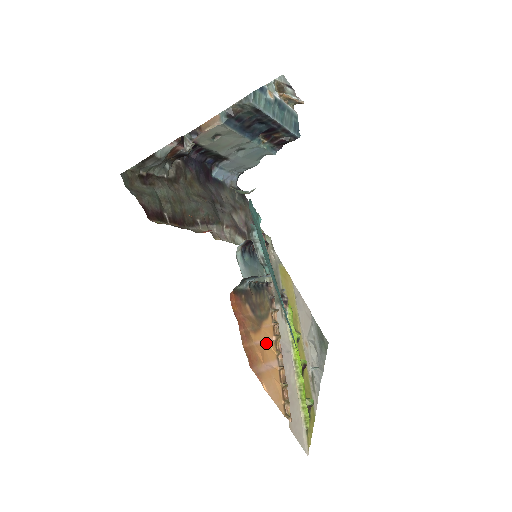
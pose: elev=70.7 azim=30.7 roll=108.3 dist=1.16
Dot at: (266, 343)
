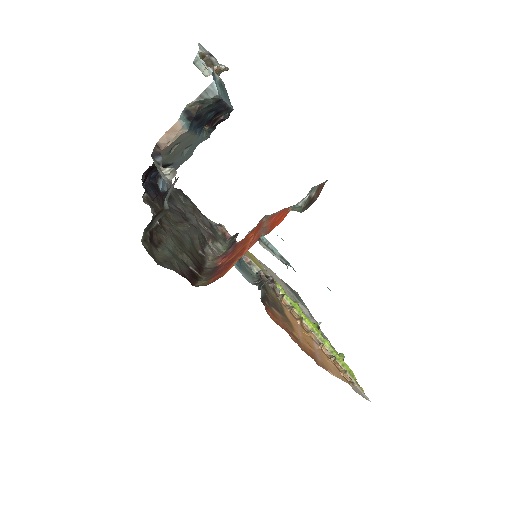
Dot at: (301, 332)
